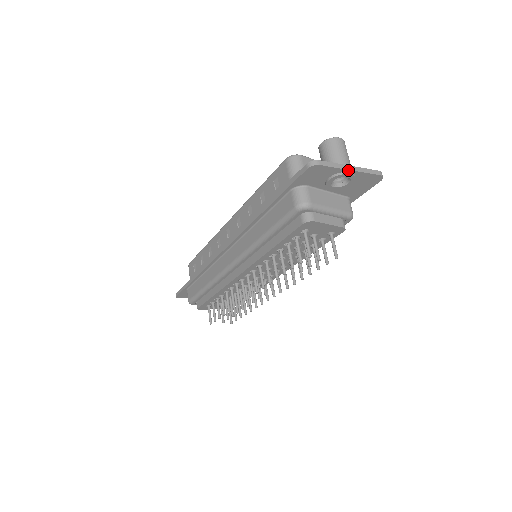
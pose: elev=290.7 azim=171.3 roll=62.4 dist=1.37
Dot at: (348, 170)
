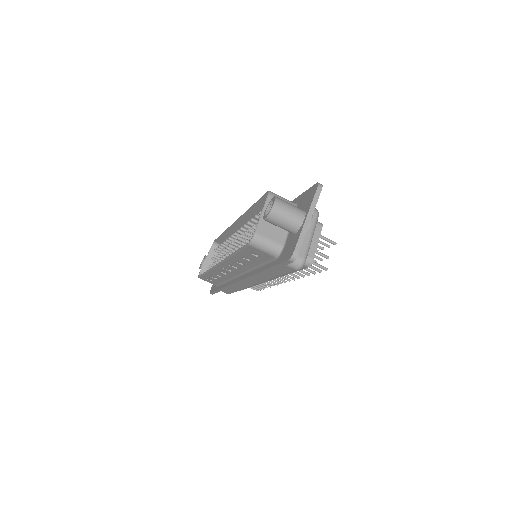
Dot at: (309, 224)
